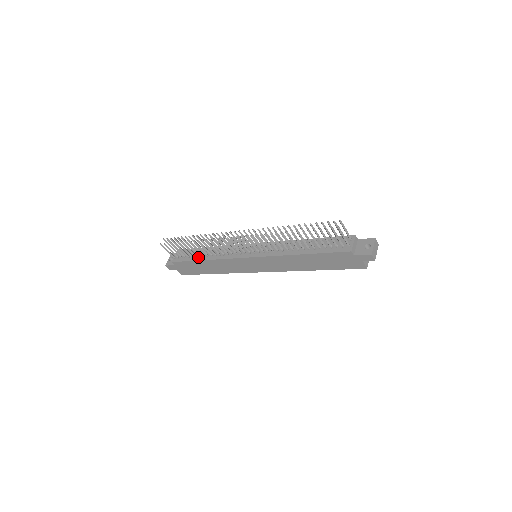
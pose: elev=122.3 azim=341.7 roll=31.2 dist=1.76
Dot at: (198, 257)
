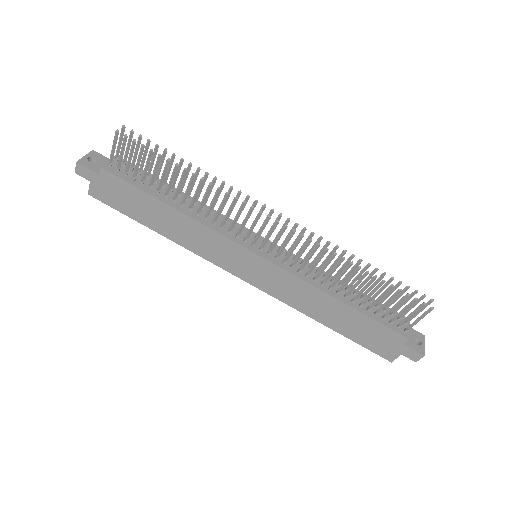
Dot at: (161, 195)
